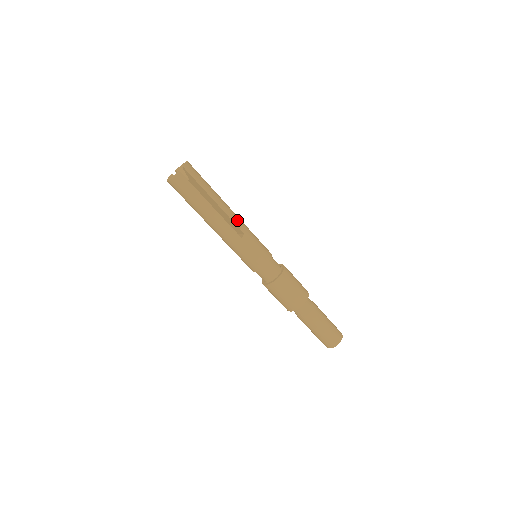
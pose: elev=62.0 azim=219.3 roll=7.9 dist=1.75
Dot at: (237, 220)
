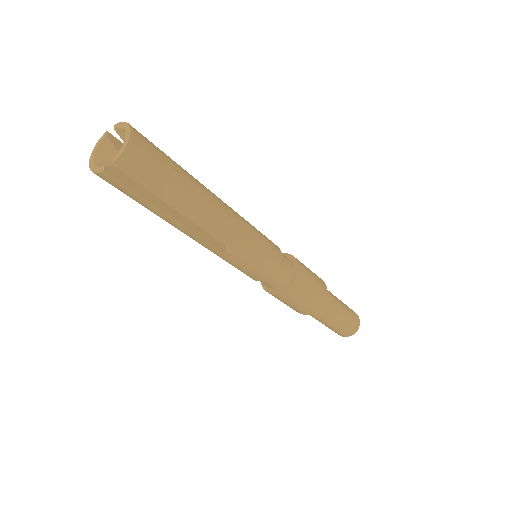
Dot at: (224, 233)
